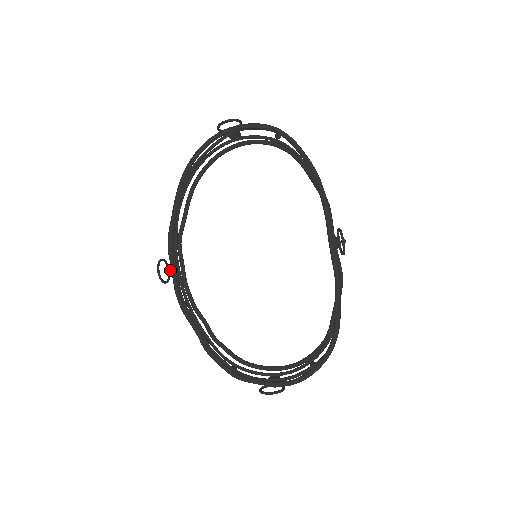
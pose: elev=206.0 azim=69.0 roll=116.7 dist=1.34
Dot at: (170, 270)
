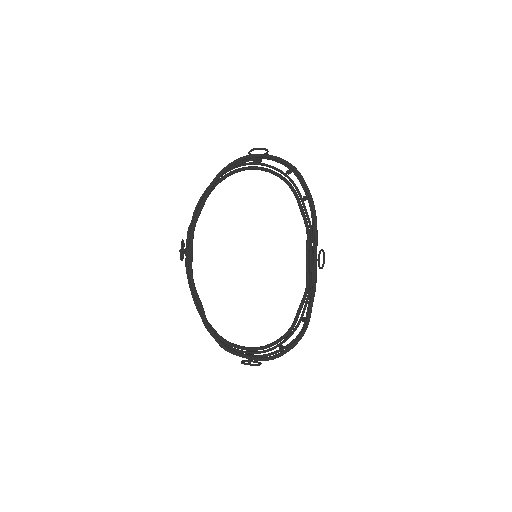
Dot at: occluded
